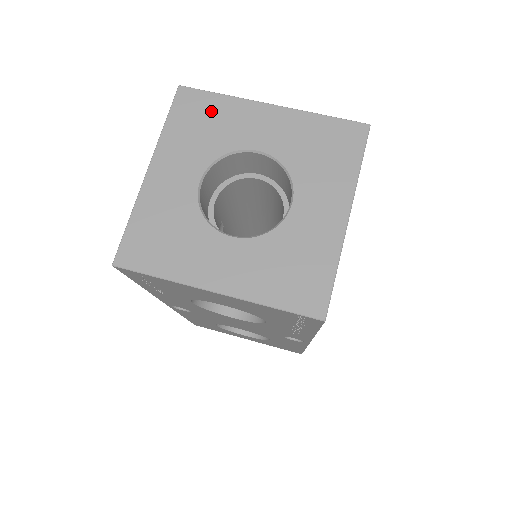
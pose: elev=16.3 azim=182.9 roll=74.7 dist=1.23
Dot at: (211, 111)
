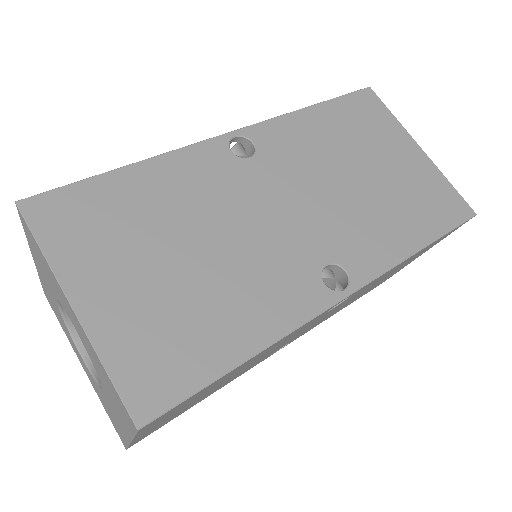
Dot at: (41, 257)
